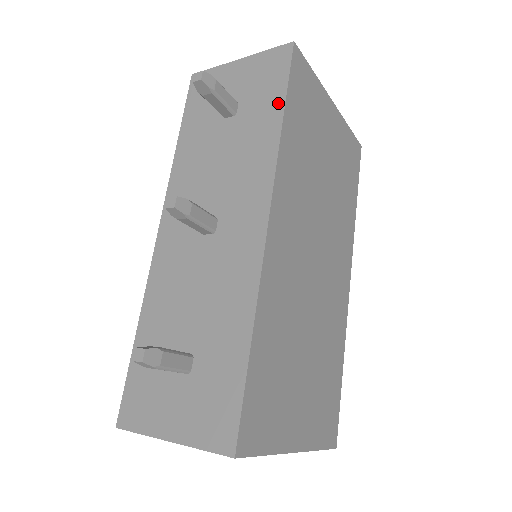
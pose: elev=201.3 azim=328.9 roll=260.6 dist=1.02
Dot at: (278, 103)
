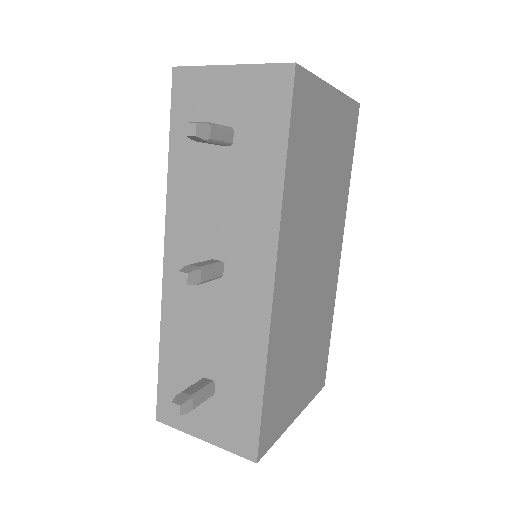
Dot at: (279, 147)
